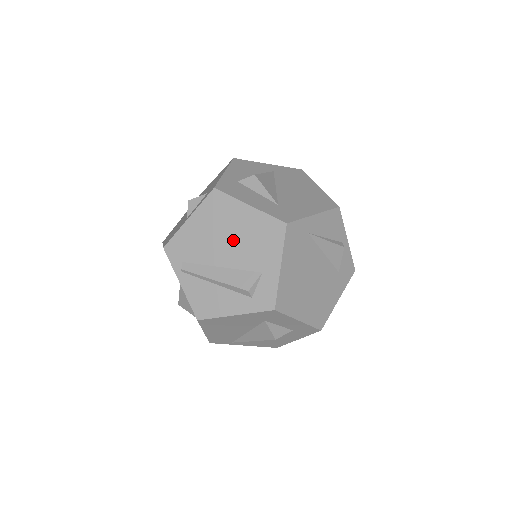
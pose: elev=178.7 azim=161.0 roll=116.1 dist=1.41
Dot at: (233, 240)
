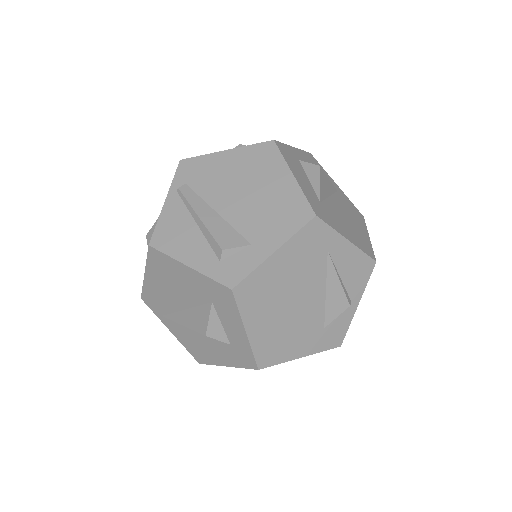
Dot at: (250, 196)
